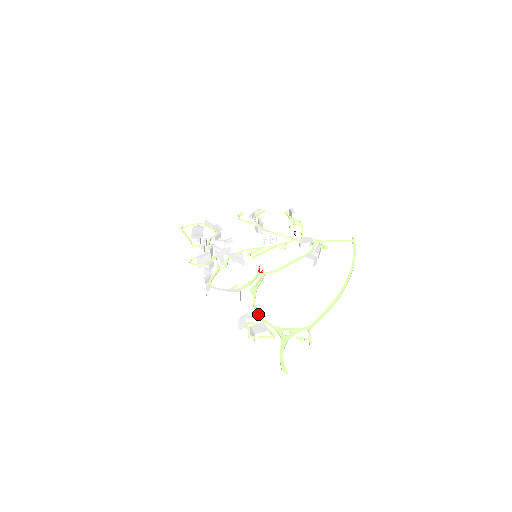
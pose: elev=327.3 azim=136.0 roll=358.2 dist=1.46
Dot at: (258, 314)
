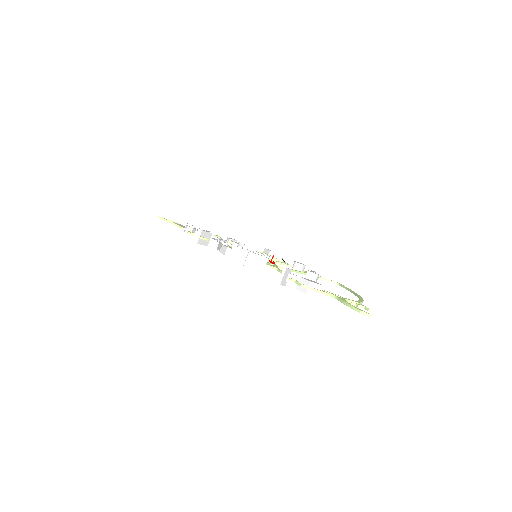
Dot at: occluded
